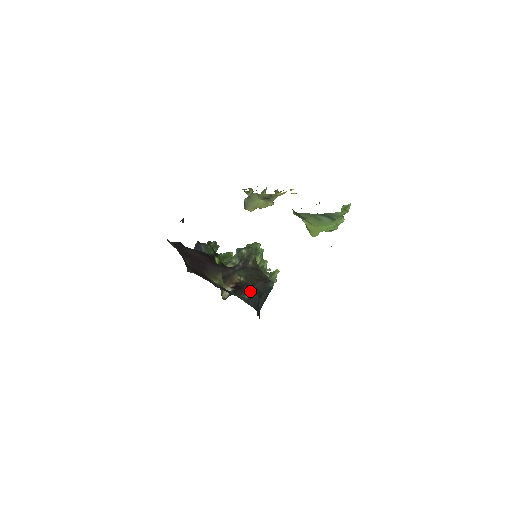
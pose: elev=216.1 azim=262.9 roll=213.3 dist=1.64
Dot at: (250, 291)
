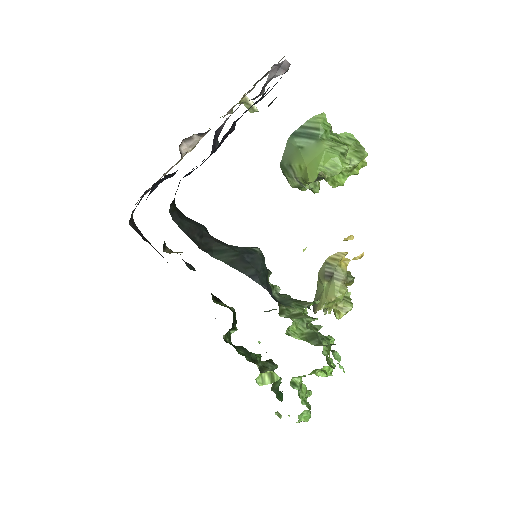
Dot at: occluded
